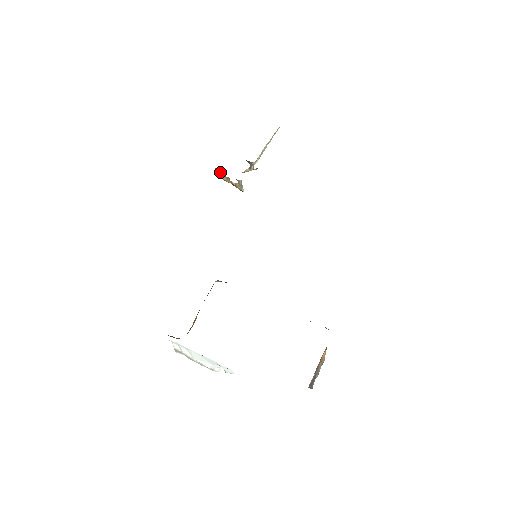
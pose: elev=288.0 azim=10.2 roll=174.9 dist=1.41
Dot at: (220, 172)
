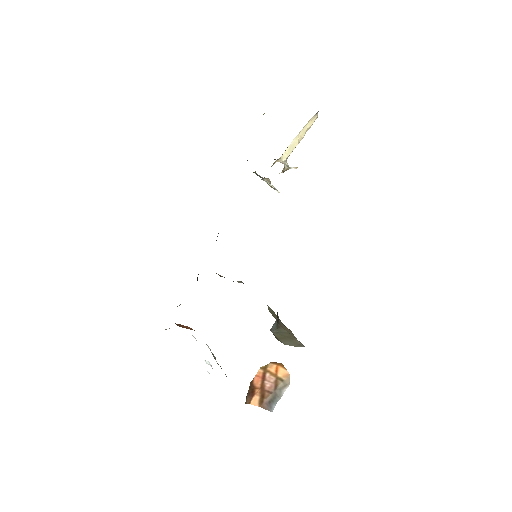
Dot at: (256, 174)
